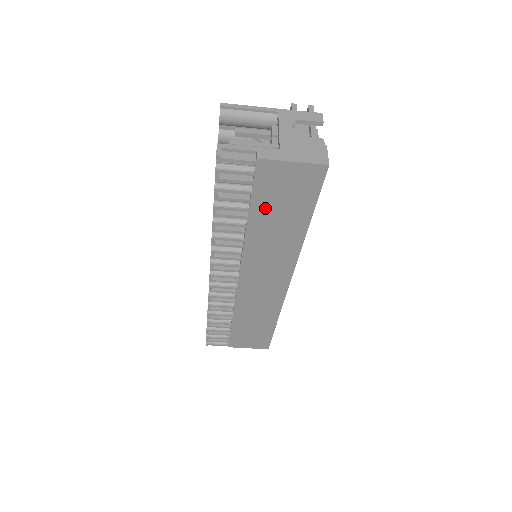
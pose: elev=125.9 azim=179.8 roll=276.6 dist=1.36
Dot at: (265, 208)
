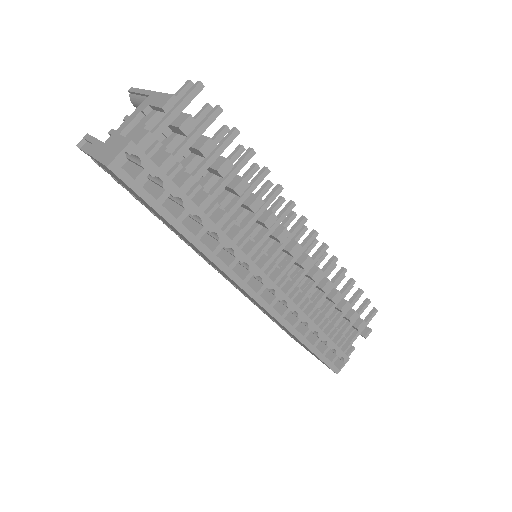
Dot at: occluded
